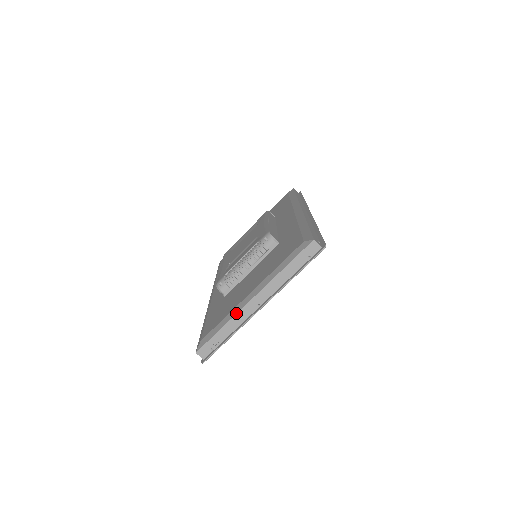
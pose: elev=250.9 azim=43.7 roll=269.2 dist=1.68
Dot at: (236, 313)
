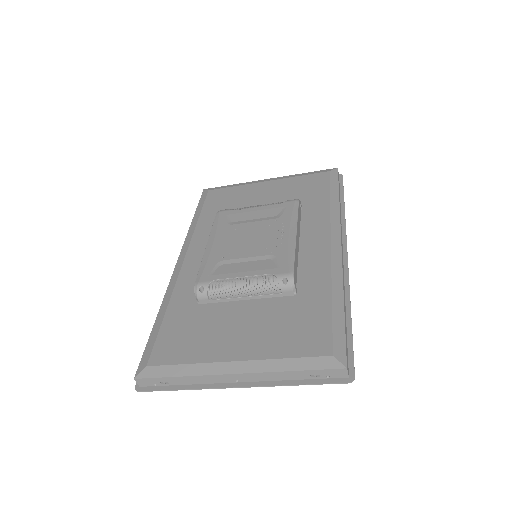
Dot at: (206, 374)
